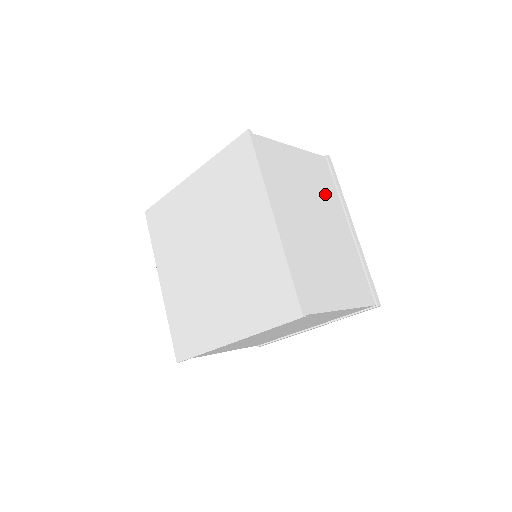
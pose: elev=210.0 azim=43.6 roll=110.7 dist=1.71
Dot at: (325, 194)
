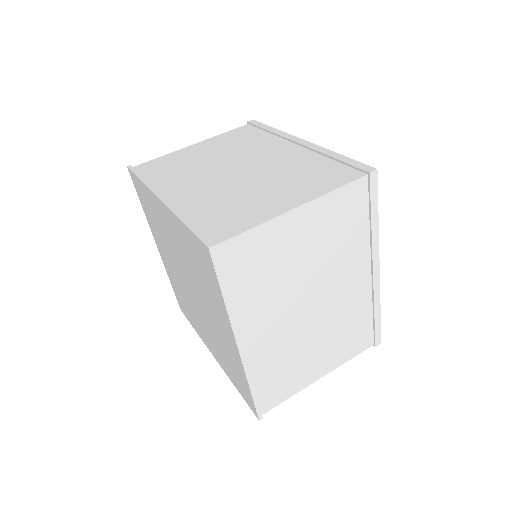
Dot at: (249, 145)
